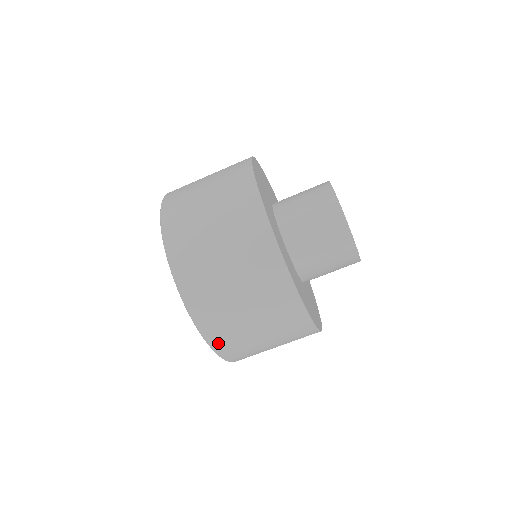
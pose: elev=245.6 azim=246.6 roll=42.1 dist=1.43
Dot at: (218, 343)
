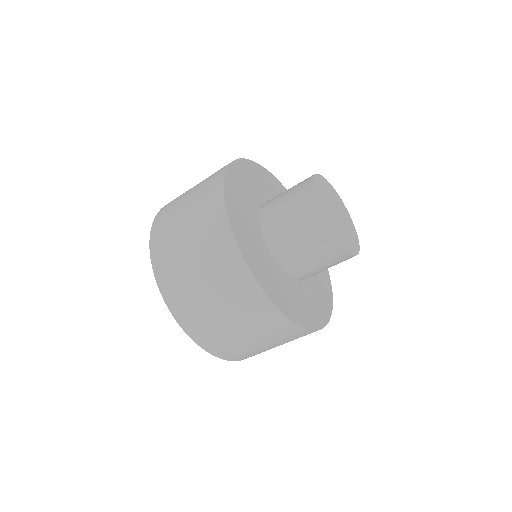
Dot at: occluded
